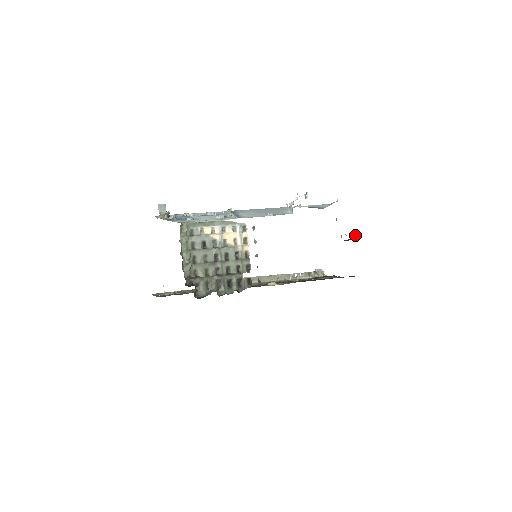
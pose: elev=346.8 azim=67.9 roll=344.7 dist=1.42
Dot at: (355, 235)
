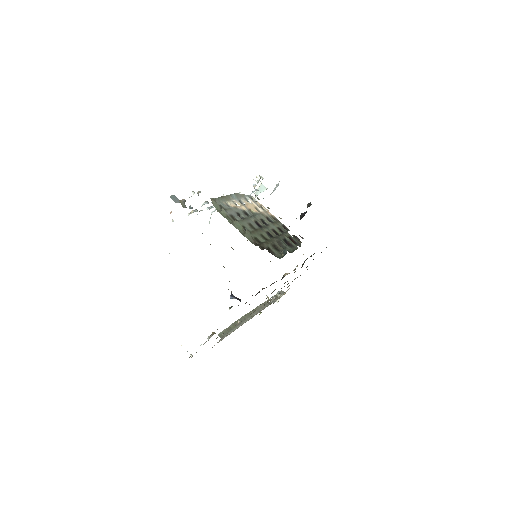
Dot at: (309, 203)
